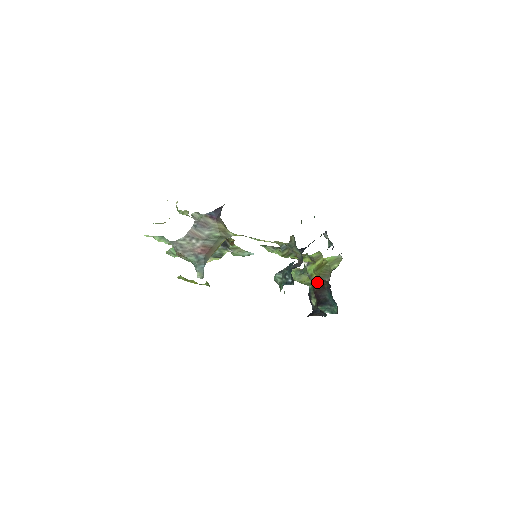
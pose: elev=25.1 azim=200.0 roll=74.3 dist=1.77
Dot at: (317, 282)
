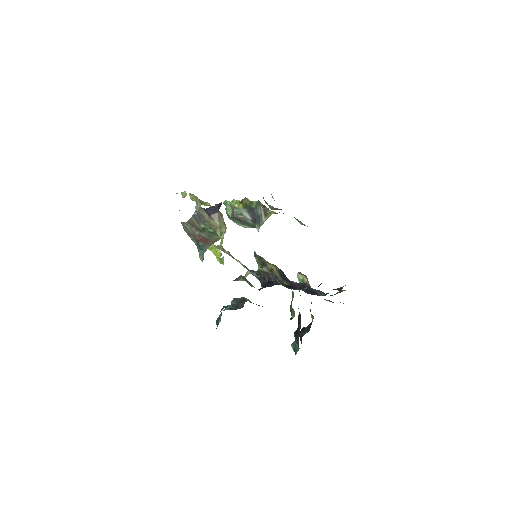
Dot at: occluded
